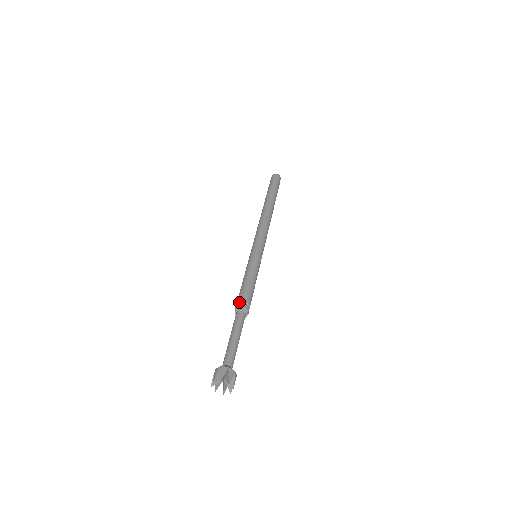
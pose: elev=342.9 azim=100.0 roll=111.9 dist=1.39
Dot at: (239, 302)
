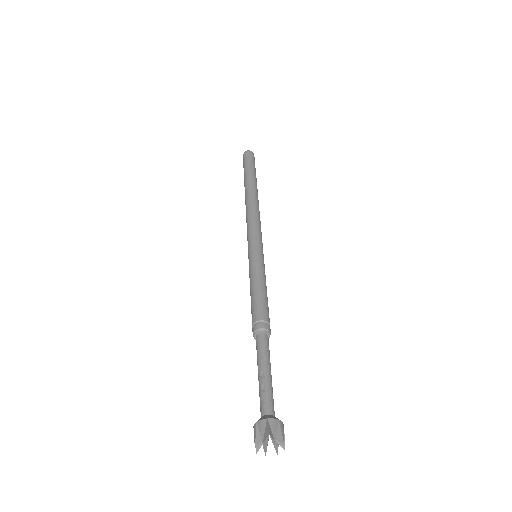
Dot at: (259, 321)
